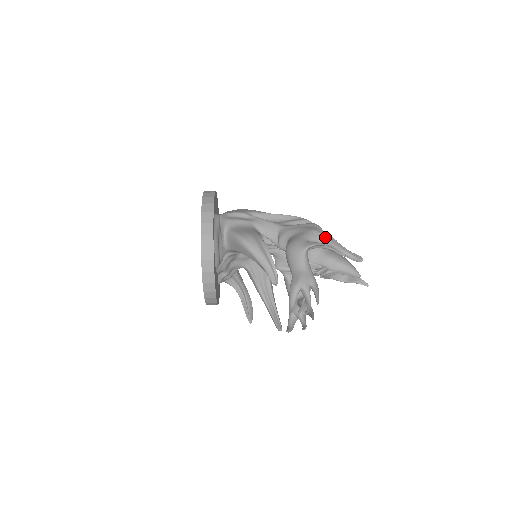
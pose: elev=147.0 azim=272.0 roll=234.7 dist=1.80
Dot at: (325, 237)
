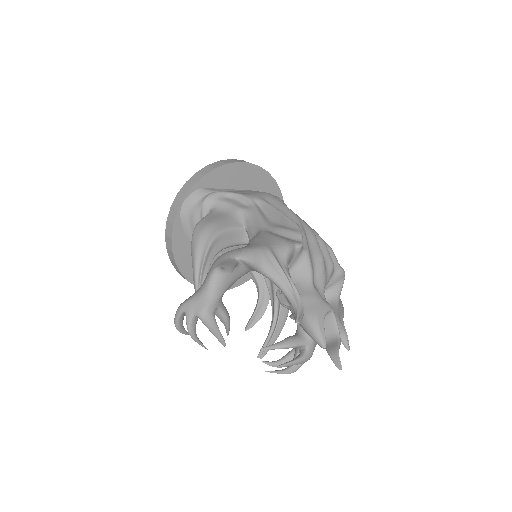
Dot at: (265, 264)
